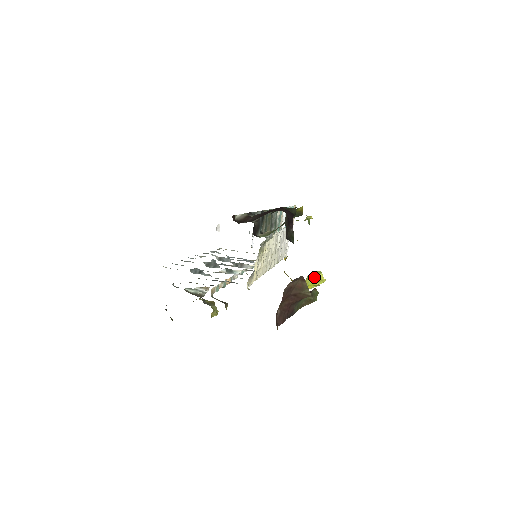
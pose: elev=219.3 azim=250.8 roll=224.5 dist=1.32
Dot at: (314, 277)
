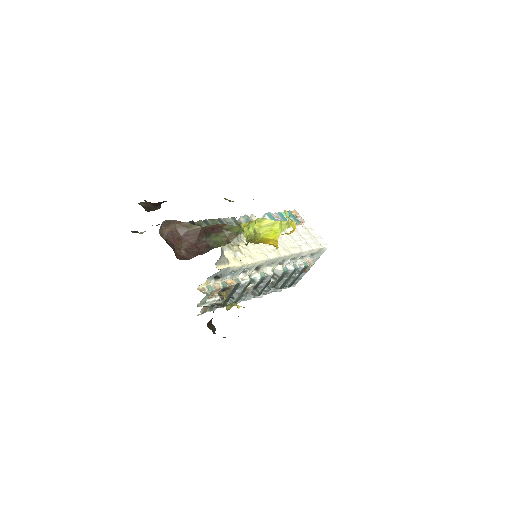
Dot at: (263, 226)
